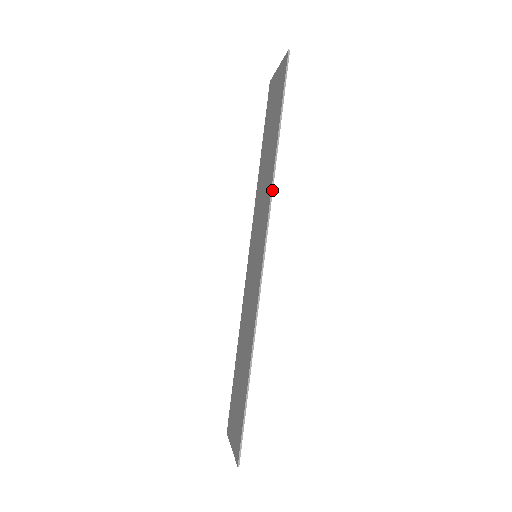
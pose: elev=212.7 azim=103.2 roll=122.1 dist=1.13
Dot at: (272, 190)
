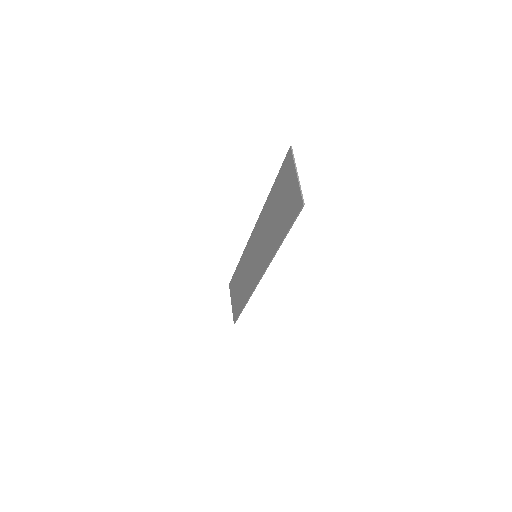
Dot at: (271, 261)
